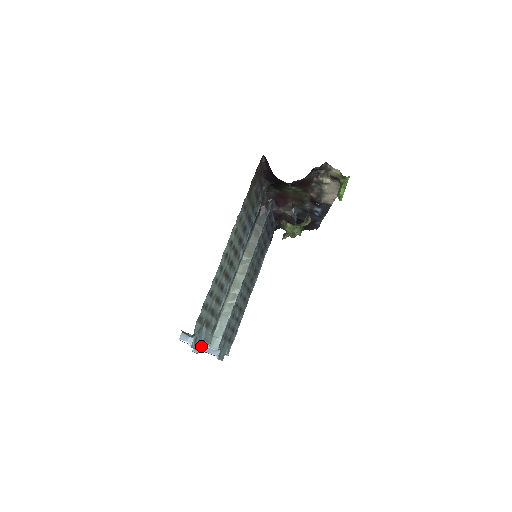
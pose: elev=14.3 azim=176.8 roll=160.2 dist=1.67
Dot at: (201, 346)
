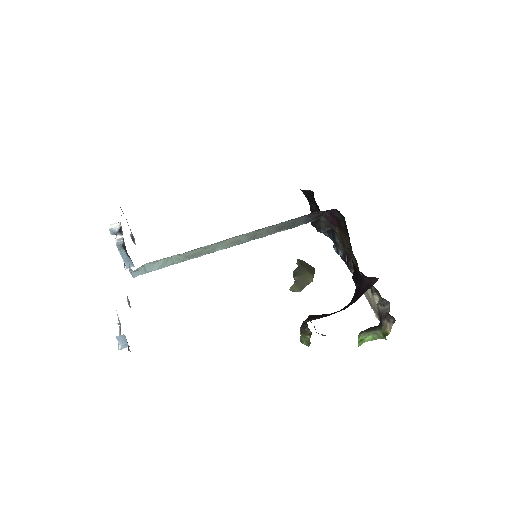
Dot at: (122, 248)
